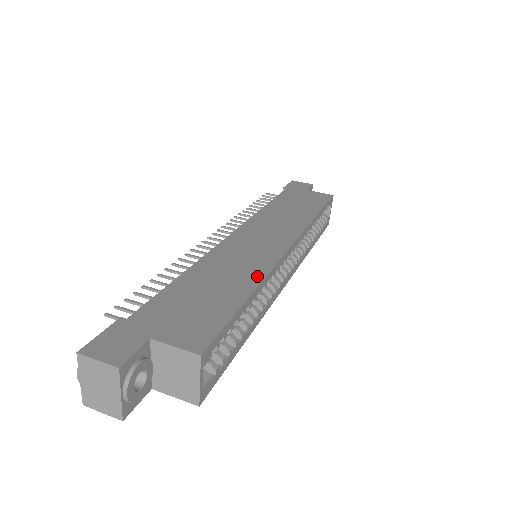
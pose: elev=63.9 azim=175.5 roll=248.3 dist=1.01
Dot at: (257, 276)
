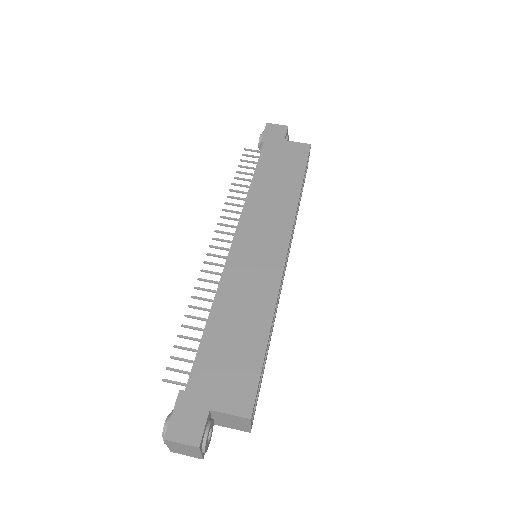
Dot at: (269, 307)
